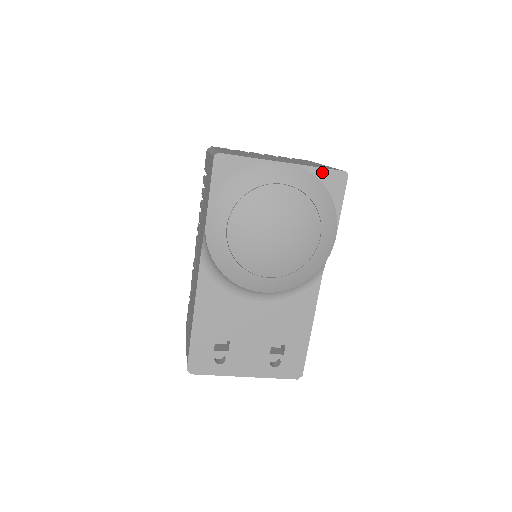
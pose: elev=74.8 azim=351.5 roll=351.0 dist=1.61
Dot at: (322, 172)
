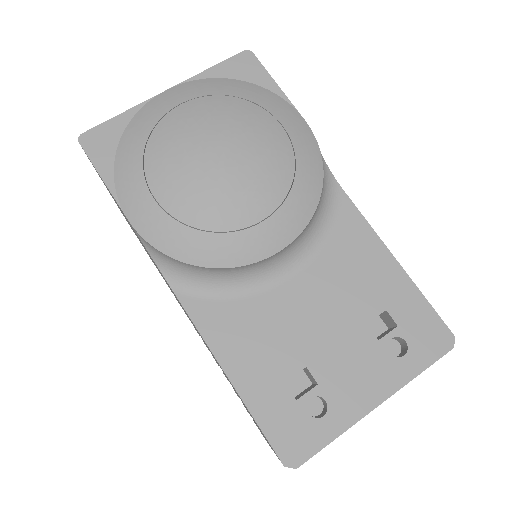
Dot at: (219, 69)
